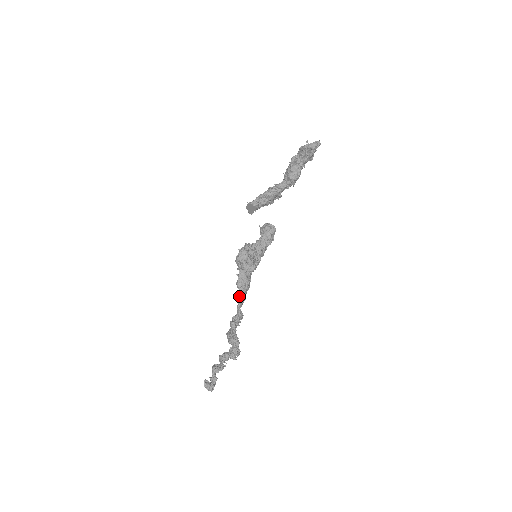
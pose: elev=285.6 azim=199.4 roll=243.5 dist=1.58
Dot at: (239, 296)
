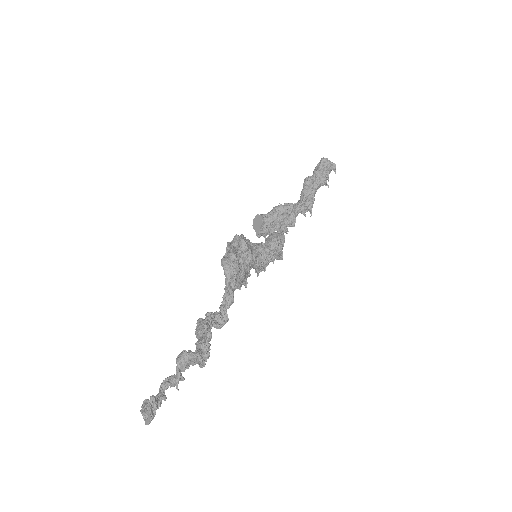
Dot at: (225, 290)
